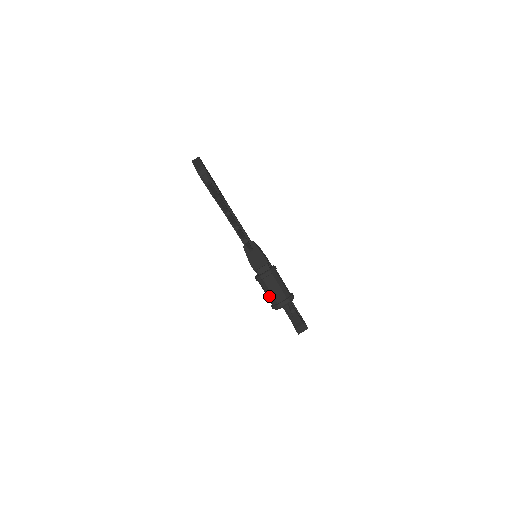
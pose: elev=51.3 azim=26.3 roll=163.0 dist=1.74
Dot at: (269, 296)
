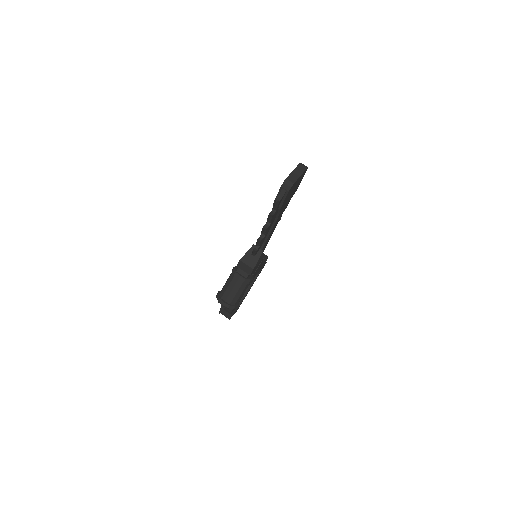
Dot at: (224, 287)
